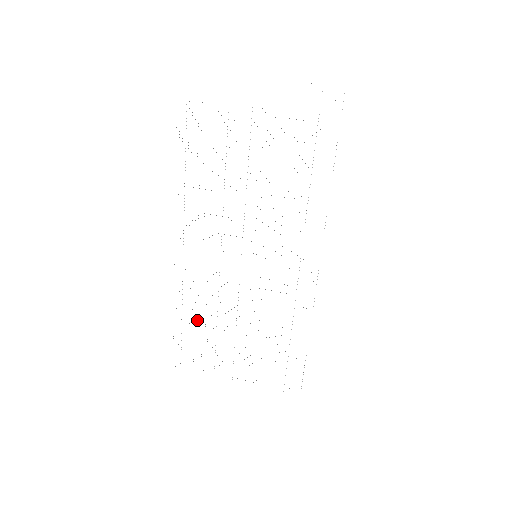
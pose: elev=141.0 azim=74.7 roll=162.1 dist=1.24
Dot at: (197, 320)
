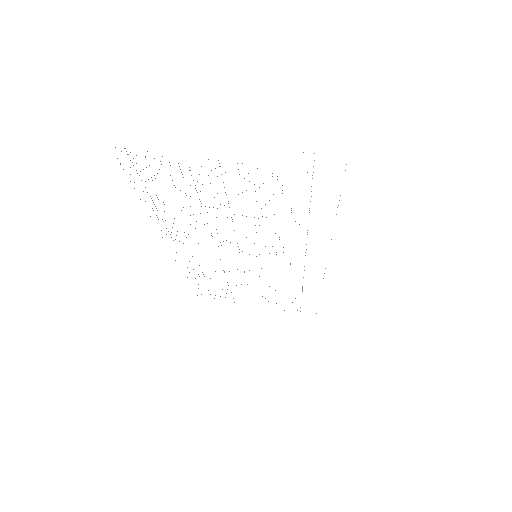
Dot at: occluded
